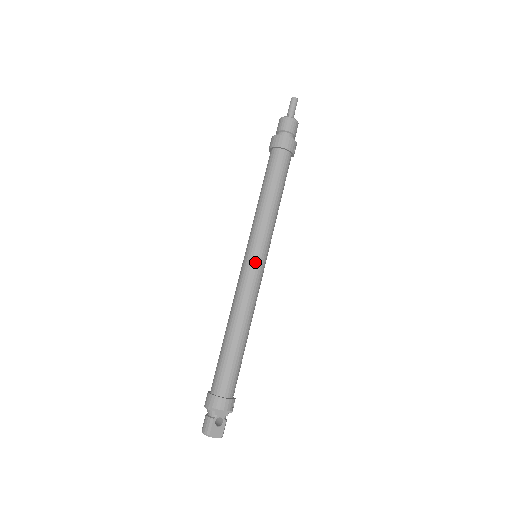
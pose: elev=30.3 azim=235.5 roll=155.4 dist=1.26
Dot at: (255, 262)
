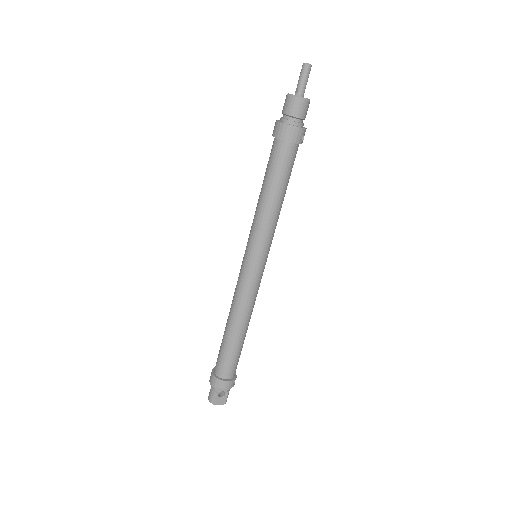
Dot at: (253, 267)
